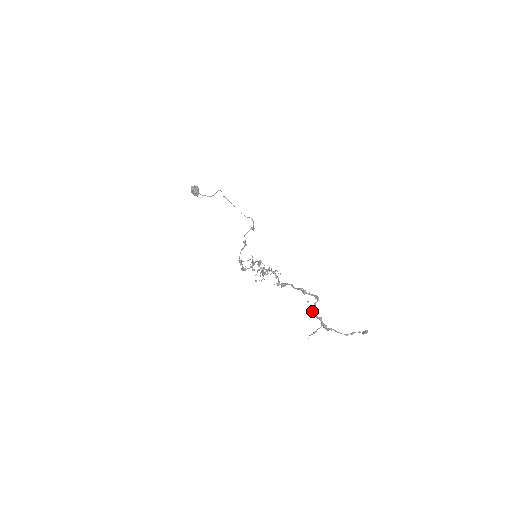
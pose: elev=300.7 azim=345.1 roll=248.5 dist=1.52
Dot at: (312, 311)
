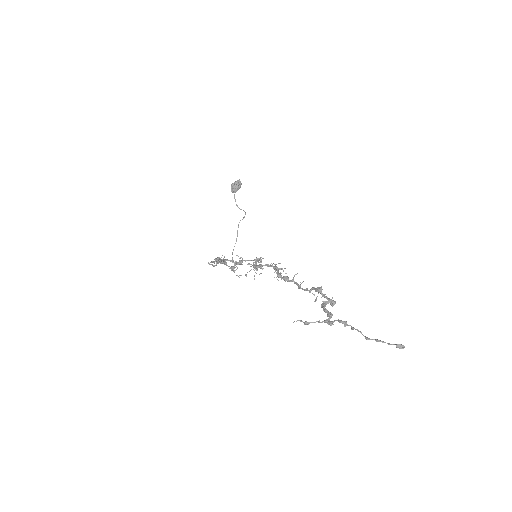
Dot at: (323, 303)
